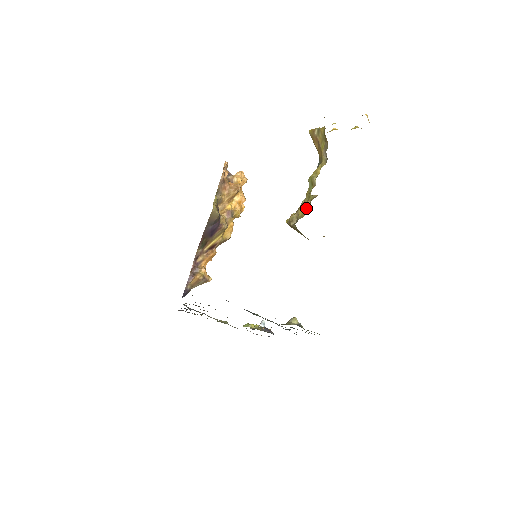
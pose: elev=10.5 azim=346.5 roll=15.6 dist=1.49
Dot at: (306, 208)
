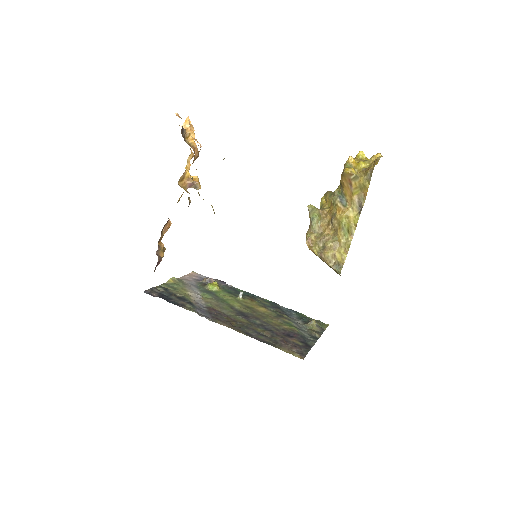
Dot at: (319, 229)
